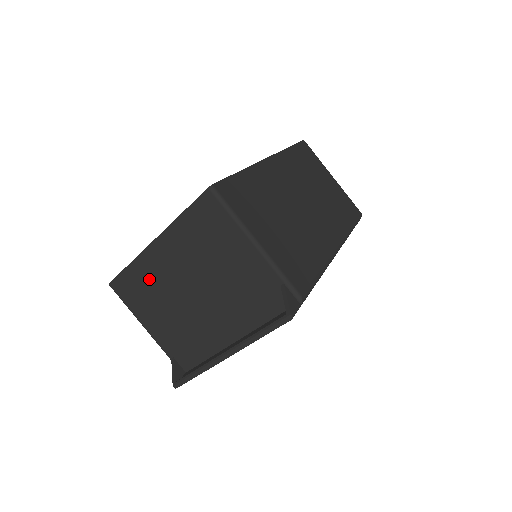
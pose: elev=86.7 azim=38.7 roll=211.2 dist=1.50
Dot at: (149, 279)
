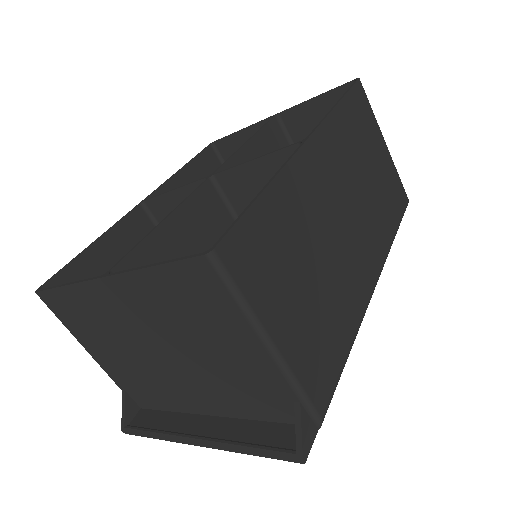
Dot at: (95, 313)
